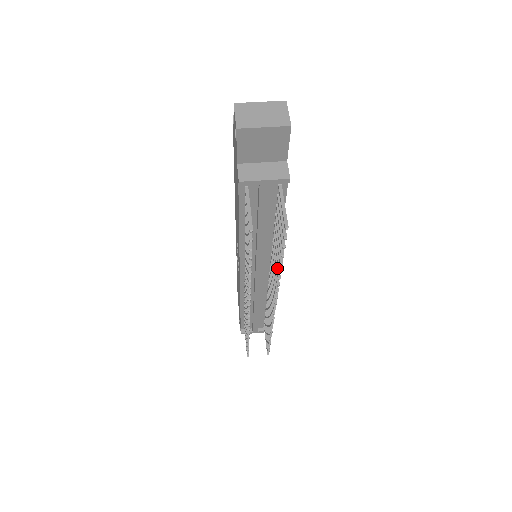
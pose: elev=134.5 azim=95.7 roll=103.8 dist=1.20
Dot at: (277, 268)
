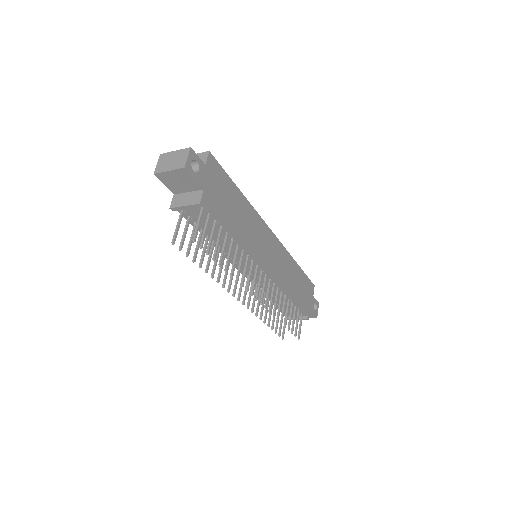
Dot at: (232, 268)
